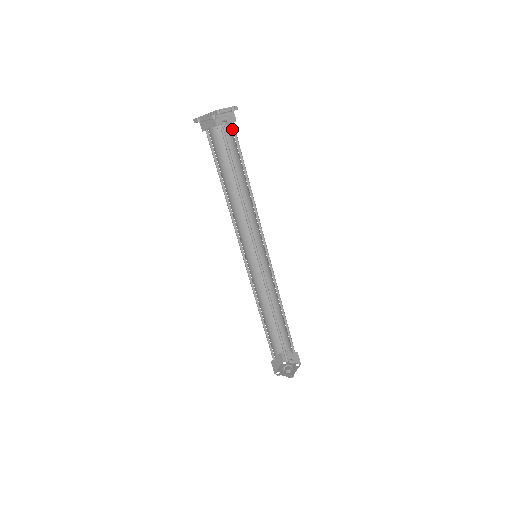
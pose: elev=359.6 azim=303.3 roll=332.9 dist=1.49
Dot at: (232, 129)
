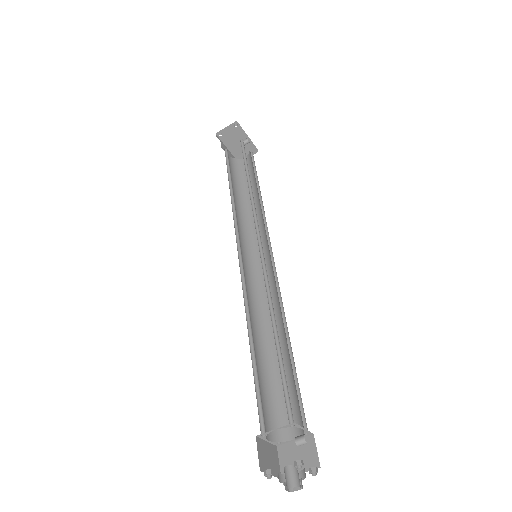
Dot at: (250, 156)
